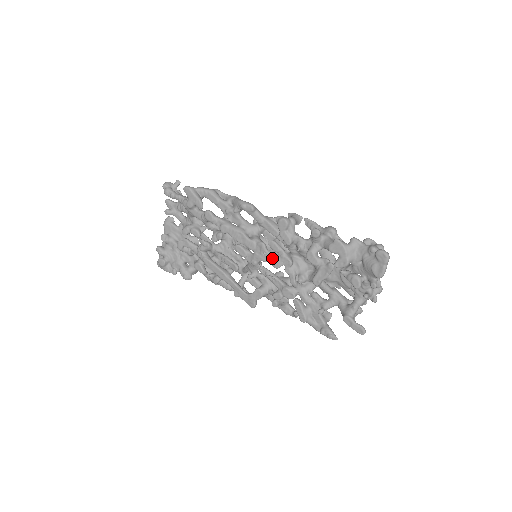
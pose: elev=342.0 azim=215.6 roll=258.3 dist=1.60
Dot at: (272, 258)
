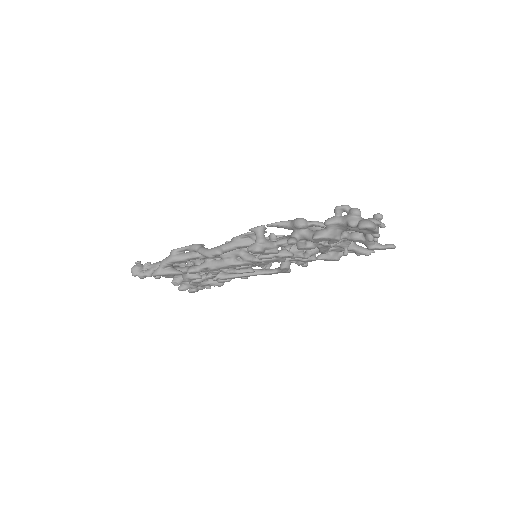
Dot at: (273, 261)
